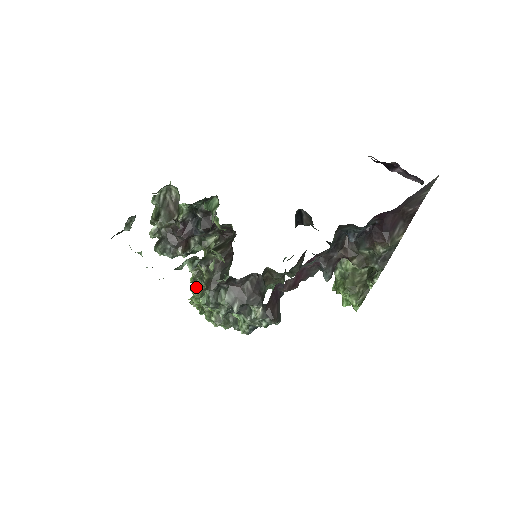
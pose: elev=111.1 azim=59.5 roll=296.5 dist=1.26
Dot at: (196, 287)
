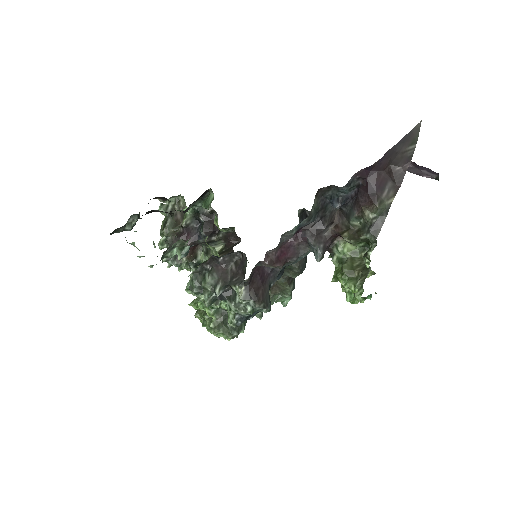
Dot at: occluded
